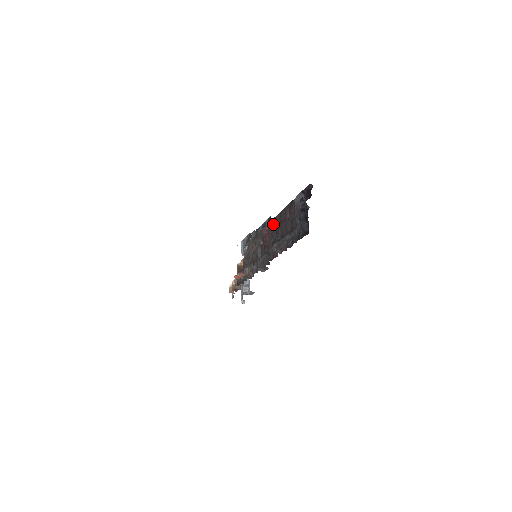
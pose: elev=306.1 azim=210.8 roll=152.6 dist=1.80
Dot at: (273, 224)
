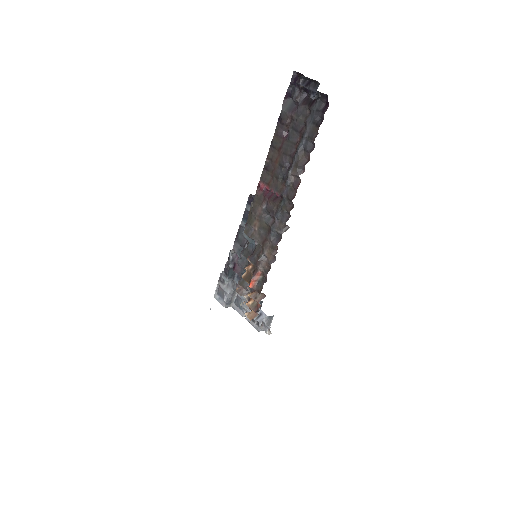
Dot at: (268, 168)
